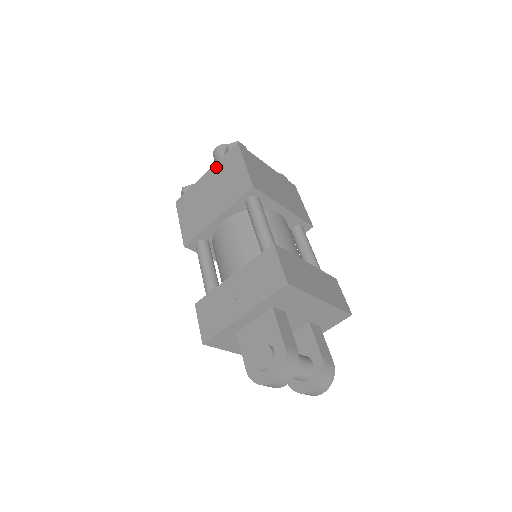
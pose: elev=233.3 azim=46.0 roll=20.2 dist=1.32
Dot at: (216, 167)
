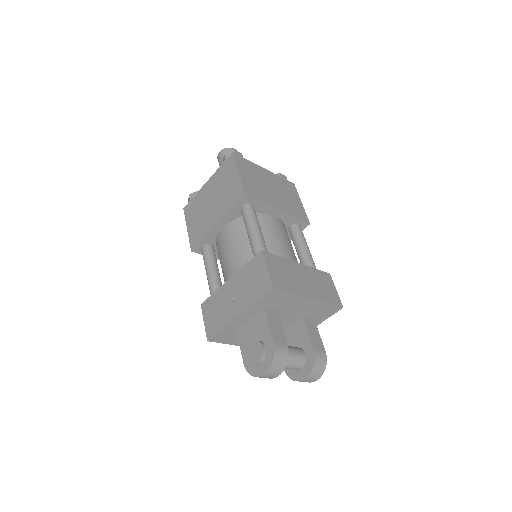
Dot at: (215, 176)
